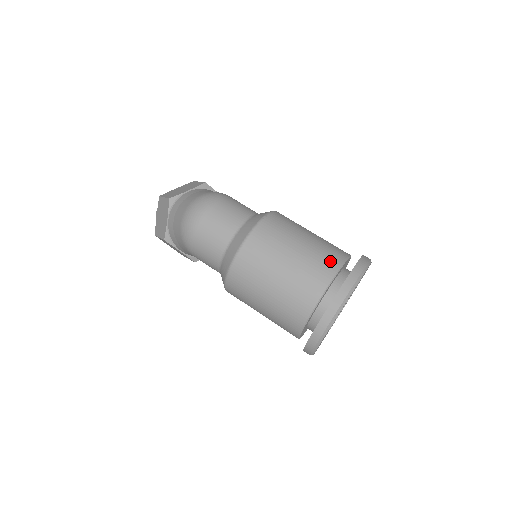
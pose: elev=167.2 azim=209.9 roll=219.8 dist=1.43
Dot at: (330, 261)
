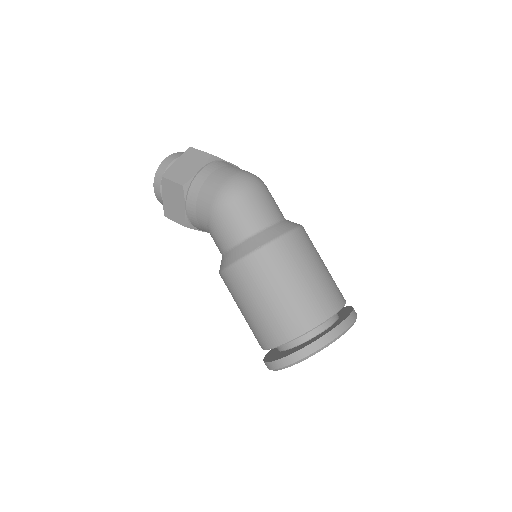
Dot at: (340, 293)
